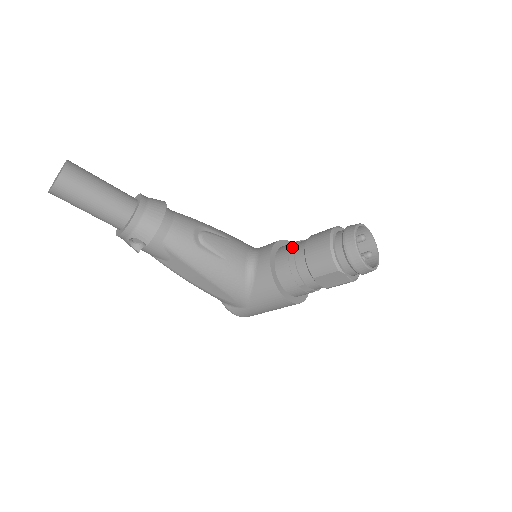
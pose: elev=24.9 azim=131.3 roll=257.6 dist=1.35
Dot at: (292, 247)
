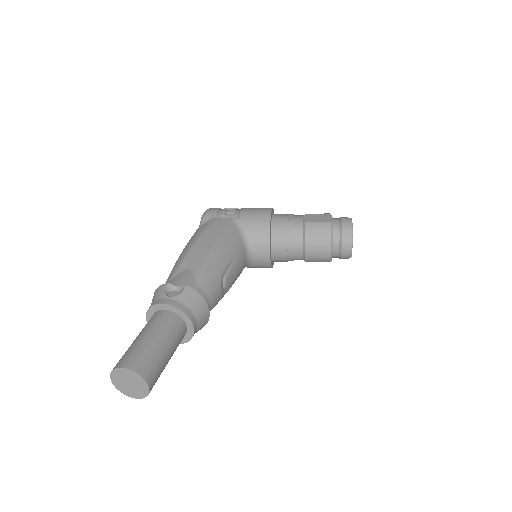
Dot at: (289, 245)
